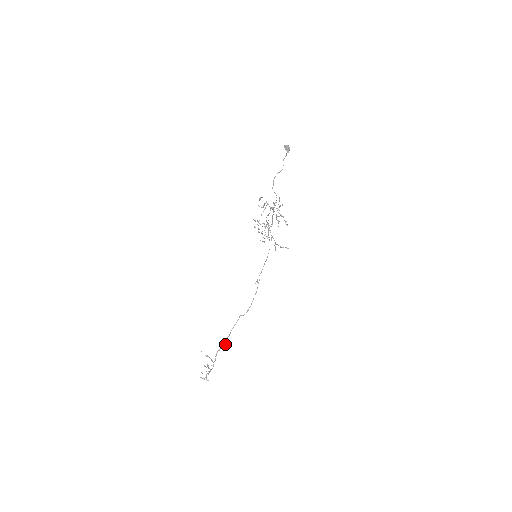
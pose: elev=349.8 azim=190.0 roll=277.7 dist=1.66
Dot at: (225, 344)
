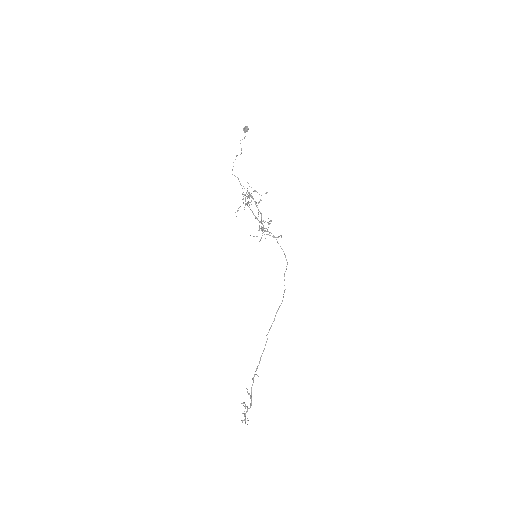
Dot at: occluded
